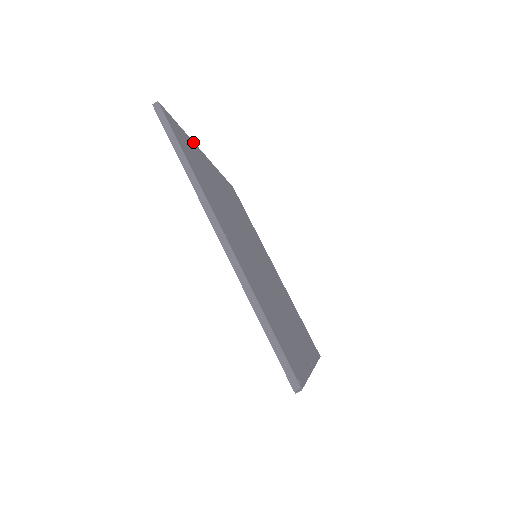
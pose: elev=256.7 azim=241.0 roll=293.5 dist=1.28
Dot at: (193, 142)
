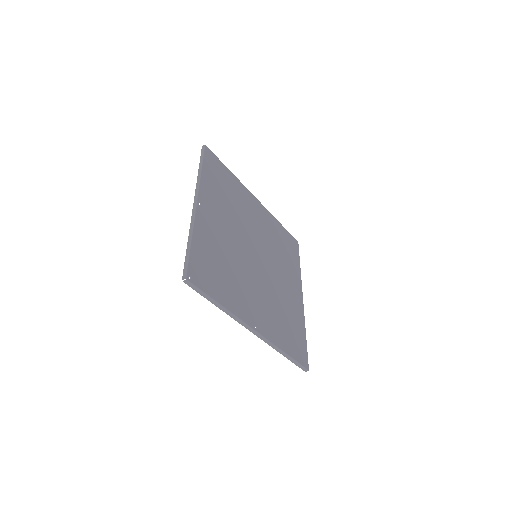
Dot at: (195, 226)
